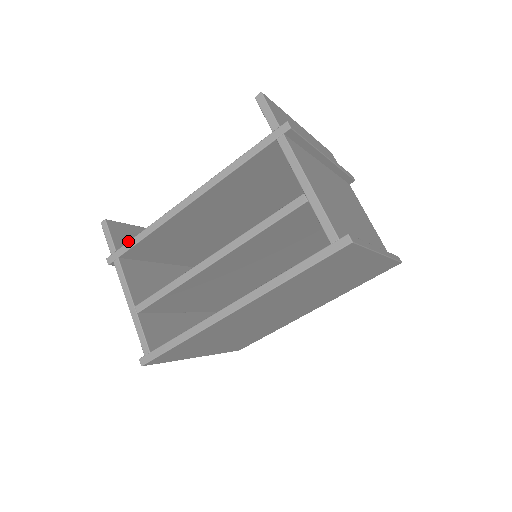
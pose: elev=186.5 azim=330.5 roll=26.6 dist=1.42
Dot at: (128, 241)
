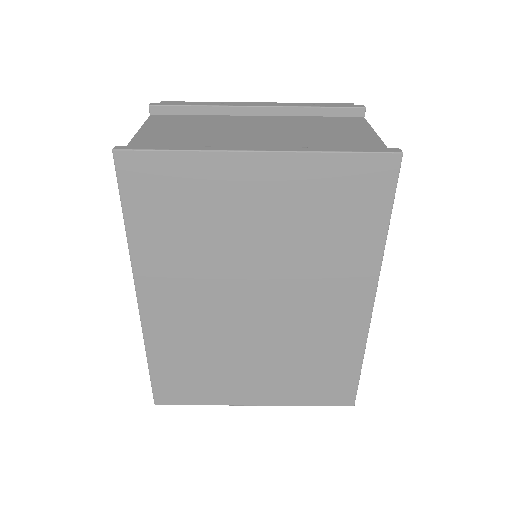
Dot at: occluded
